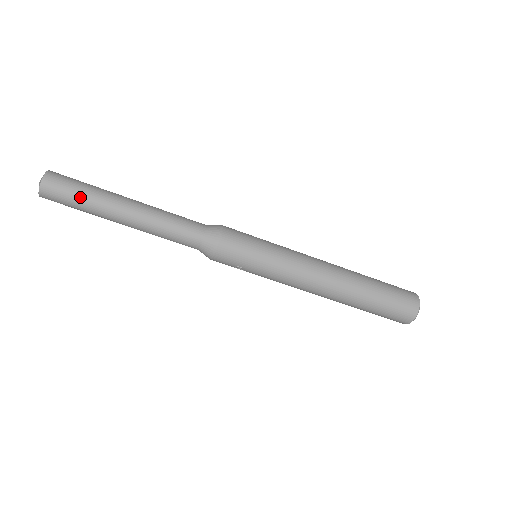
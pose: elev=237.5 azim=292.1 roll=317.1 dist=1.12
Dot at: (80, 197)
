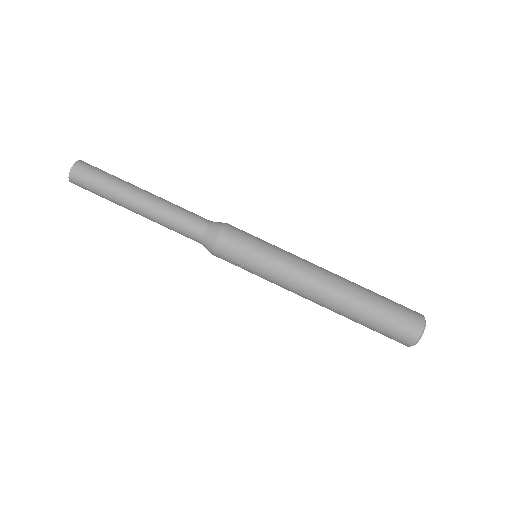
Dot at: (102, 183)
